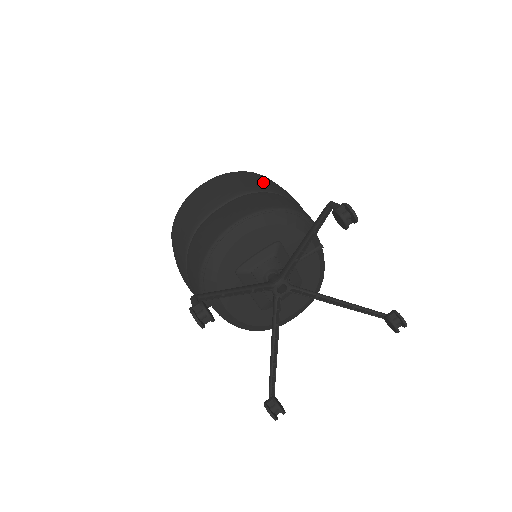
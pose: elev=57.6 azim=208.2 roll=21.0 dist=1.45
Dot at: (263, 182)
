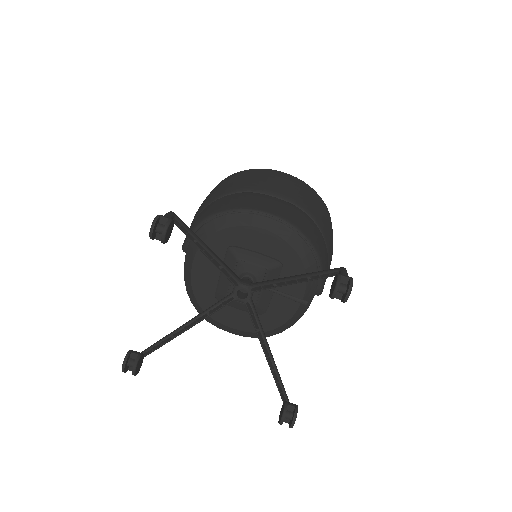
Dot at: (324, 219)
